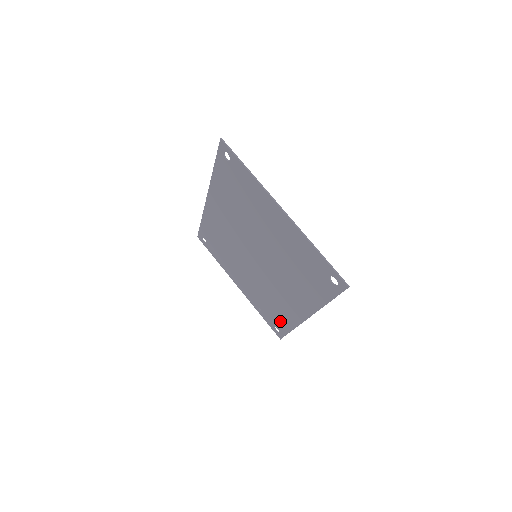
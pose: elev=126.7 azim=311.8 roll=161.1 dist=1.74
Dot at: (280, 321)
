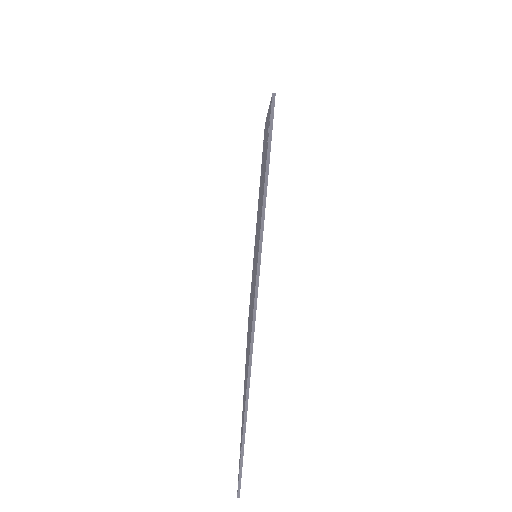
Dot at: occluded
